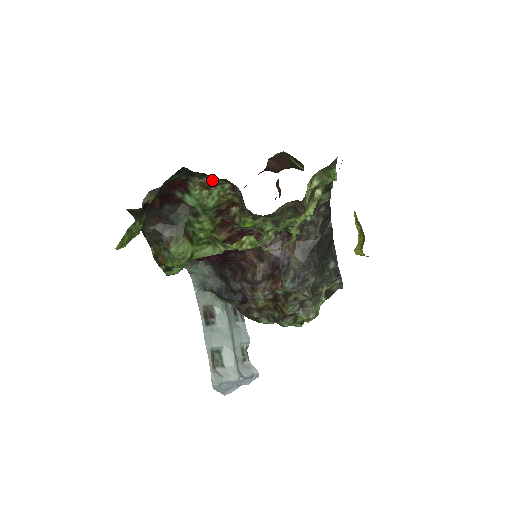
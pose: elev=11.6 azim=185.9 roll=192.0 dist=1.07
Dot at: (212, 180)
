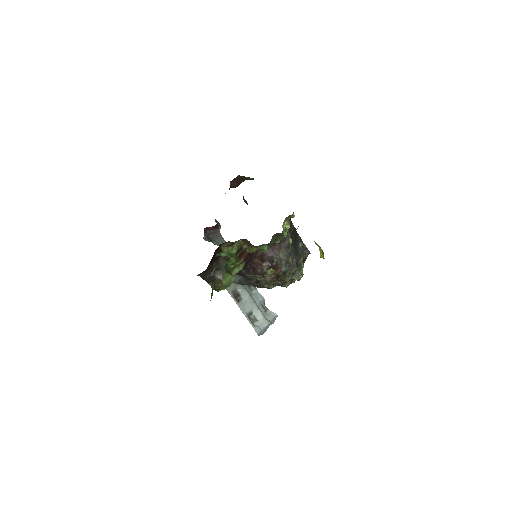
Dot at: occluded
